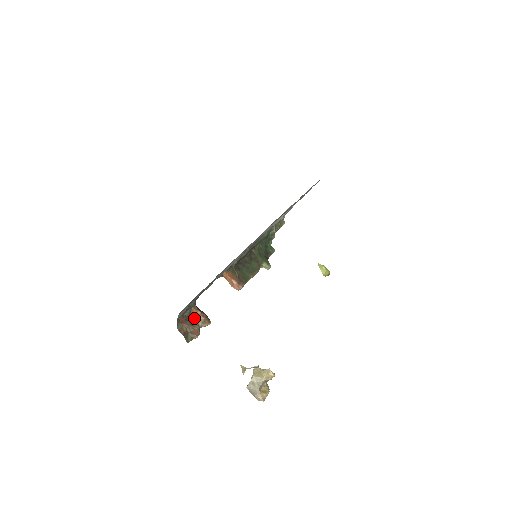
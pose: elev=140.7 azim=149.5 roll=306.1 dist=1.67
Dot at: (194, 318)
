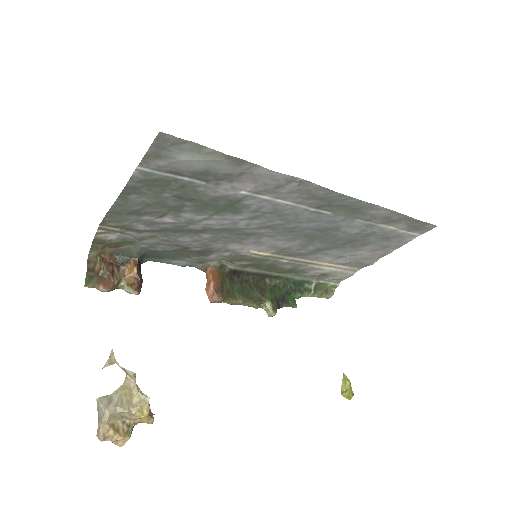
Dot at: (124, 272)
